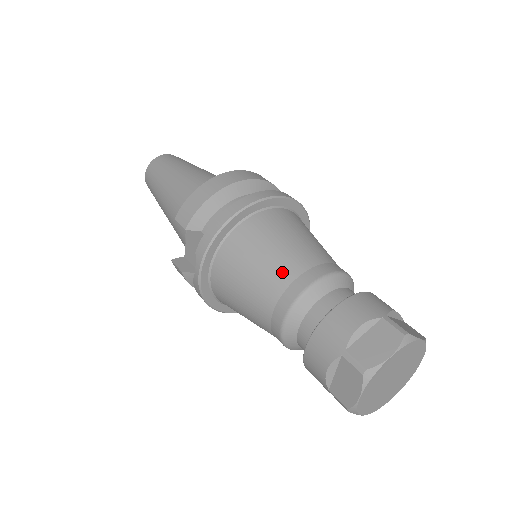
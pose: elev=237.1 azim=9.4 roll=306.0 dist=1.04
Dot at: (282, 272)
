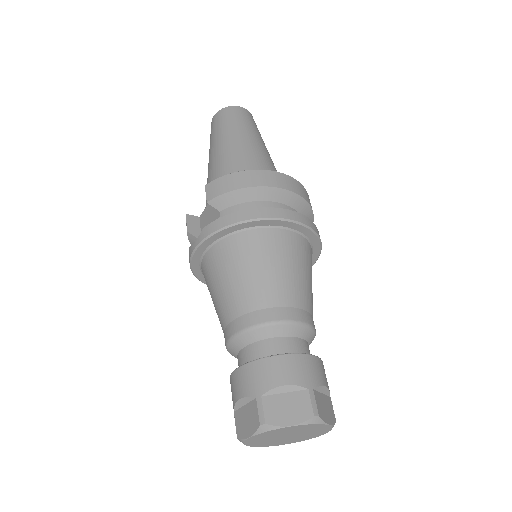
Dot at: (258, 295)
